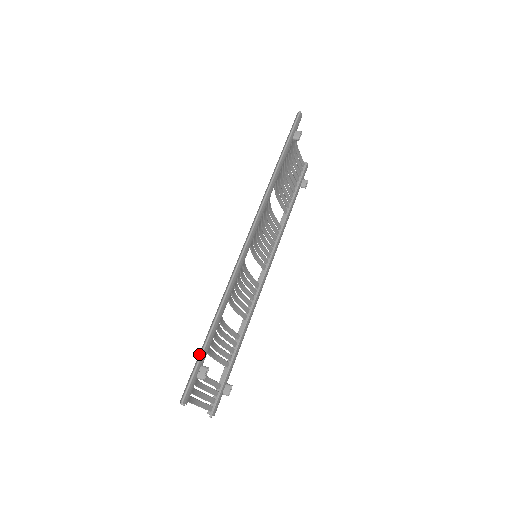
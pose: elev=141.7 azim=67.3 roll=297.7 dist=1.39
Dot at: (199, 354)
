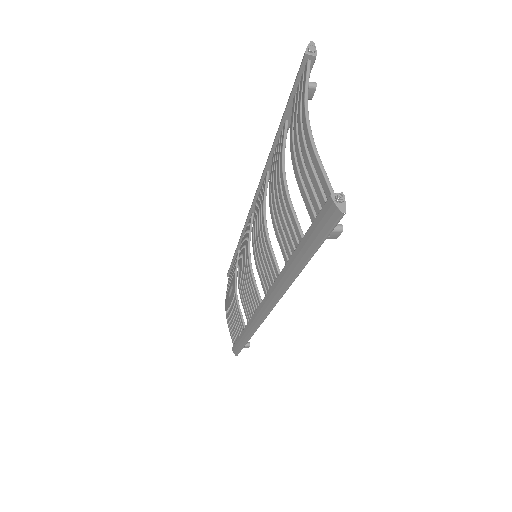
Dot at: (287, 102)
